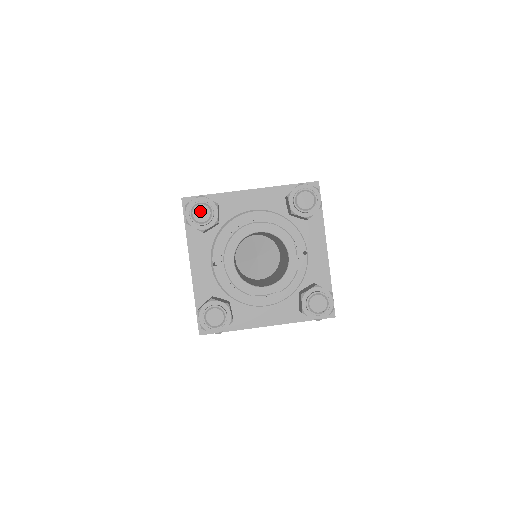
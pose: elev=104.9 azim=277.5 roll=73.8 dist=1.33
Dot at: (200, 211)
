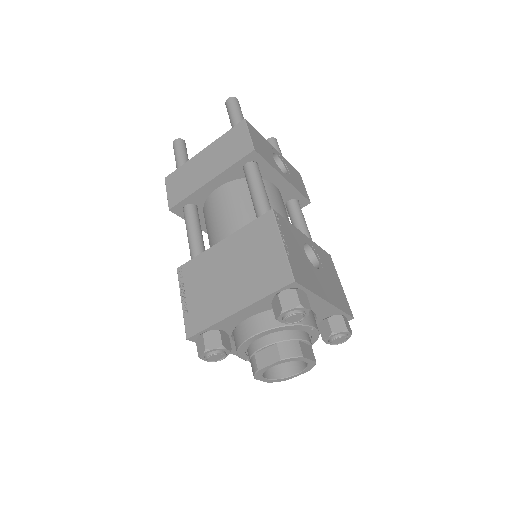
Dot at: (214, 358)
